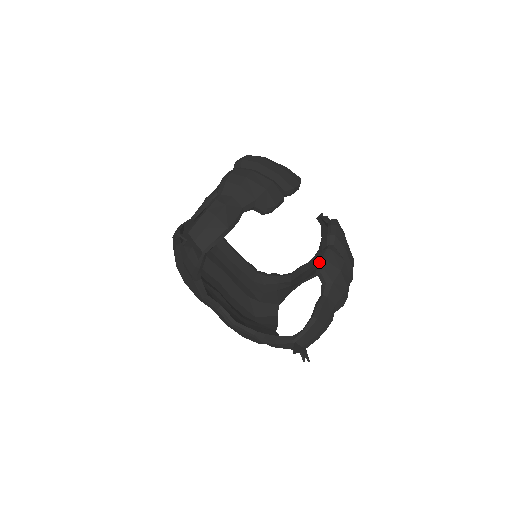
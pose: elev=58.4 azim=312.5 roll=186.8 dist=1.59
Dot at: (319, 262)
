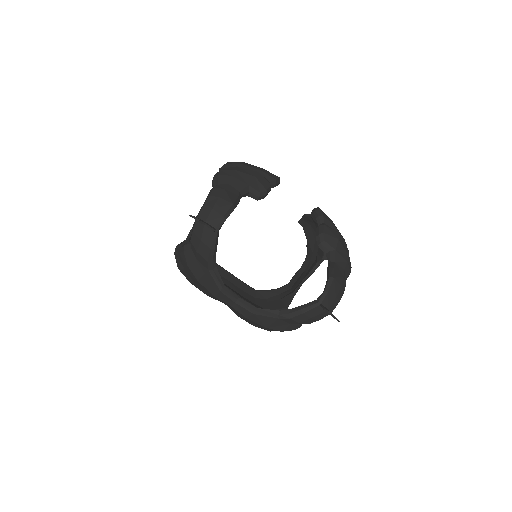
Dot at: (317, 236)
